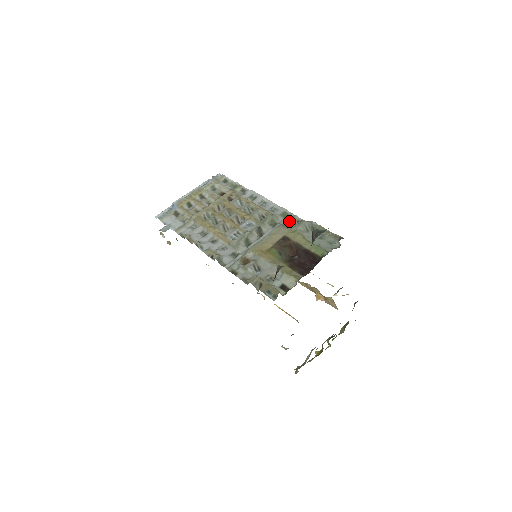
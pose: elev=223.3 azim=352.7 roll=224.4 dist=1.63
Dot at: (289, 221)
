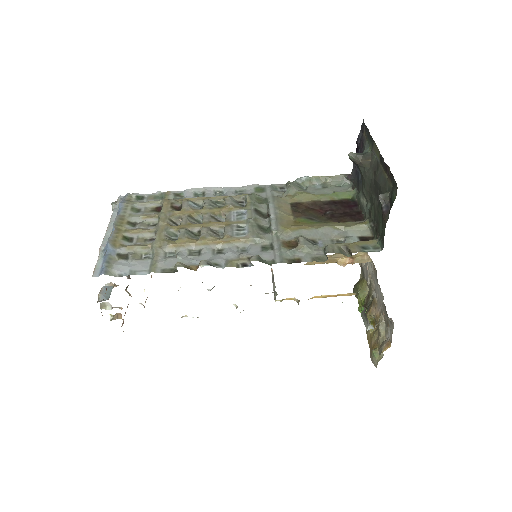
Dot at: (274, 191)
